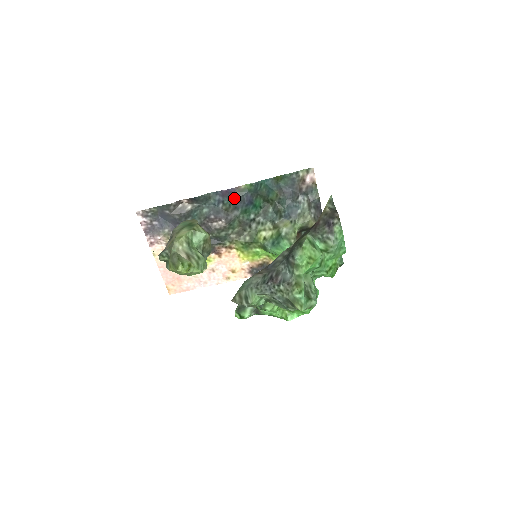
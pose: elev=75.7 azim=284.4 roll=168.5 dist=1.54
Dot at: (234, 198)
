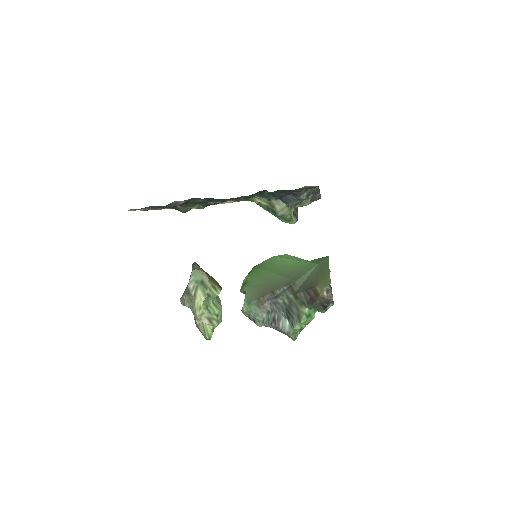
Dot at: occluded
